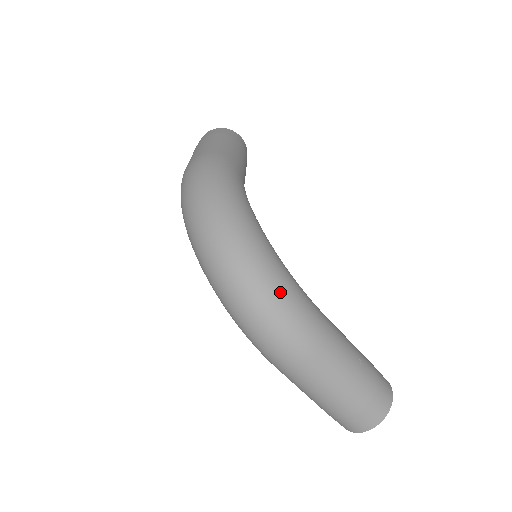
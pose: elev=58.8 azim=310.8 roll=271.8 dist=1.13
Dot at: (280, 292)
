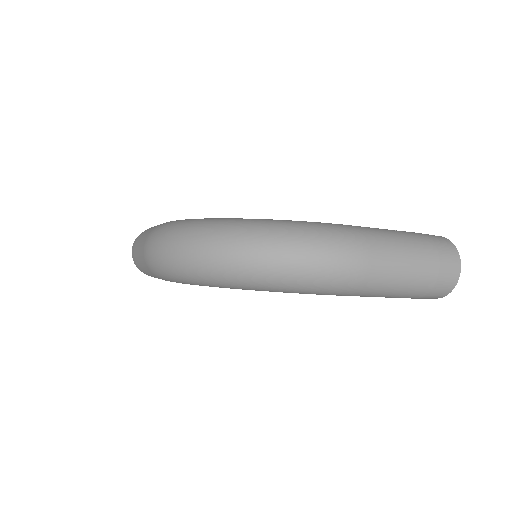
Dot at: (299, 228)
